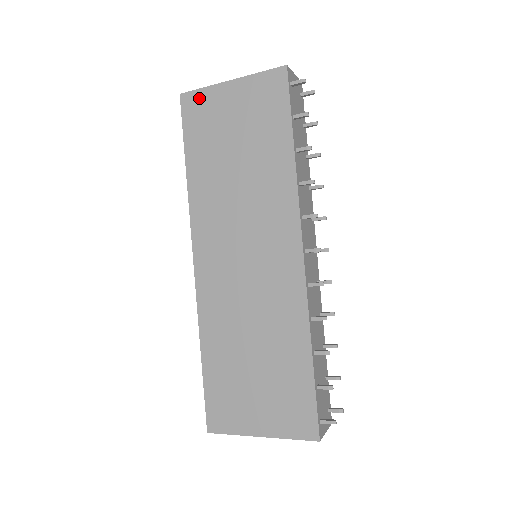
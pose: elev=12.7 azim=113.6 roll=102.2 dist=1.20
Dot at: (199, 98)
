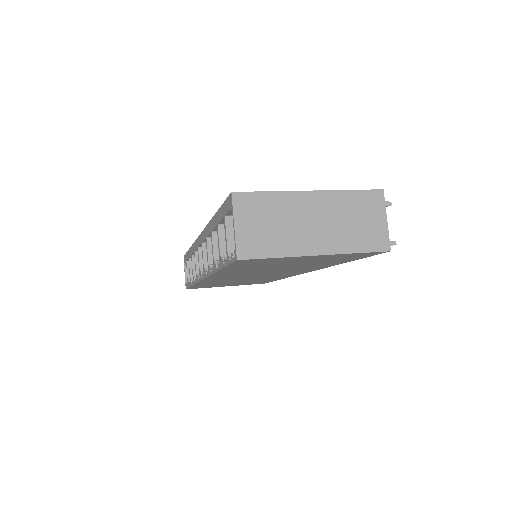
Dot at: (265, 260)
